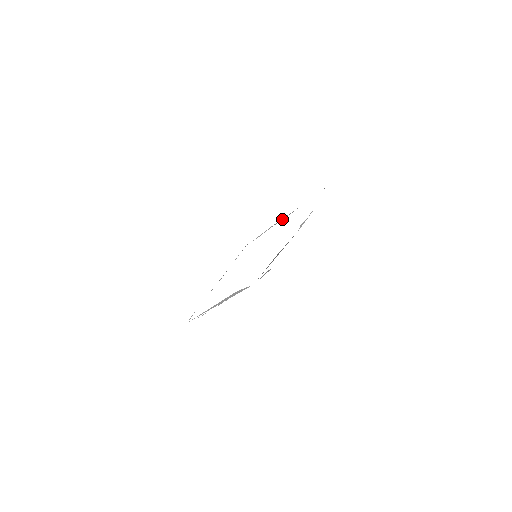
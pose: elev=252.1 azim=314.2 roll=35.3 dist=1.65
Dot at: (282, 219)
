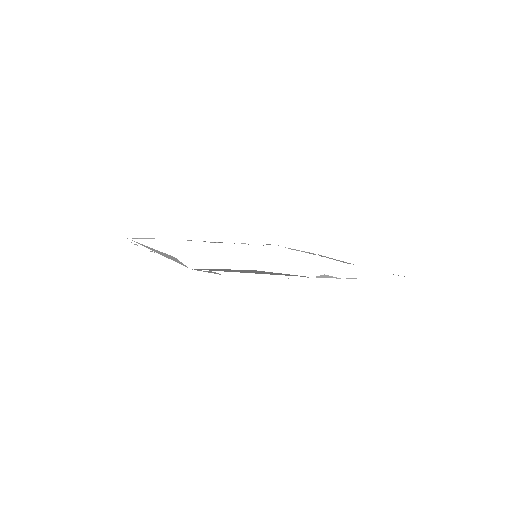
Dot at: (331, 258)
